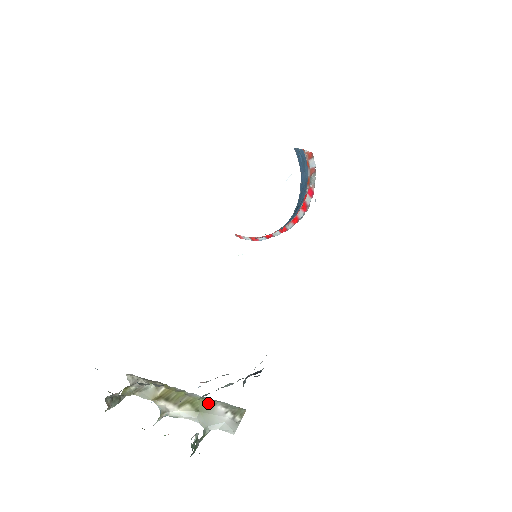
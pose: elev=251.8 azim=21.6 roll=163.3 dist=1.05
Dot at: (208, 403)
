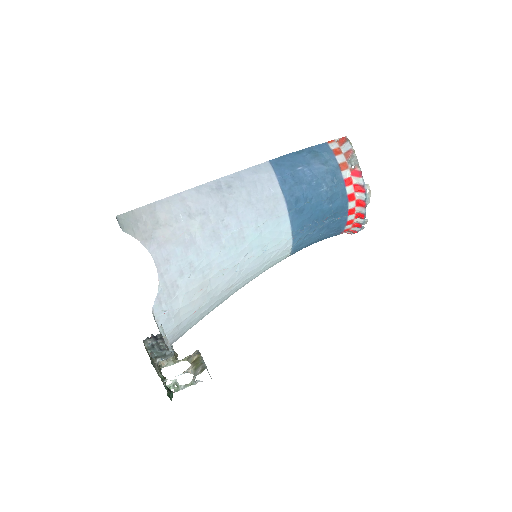
Dot at: (200, 365)
